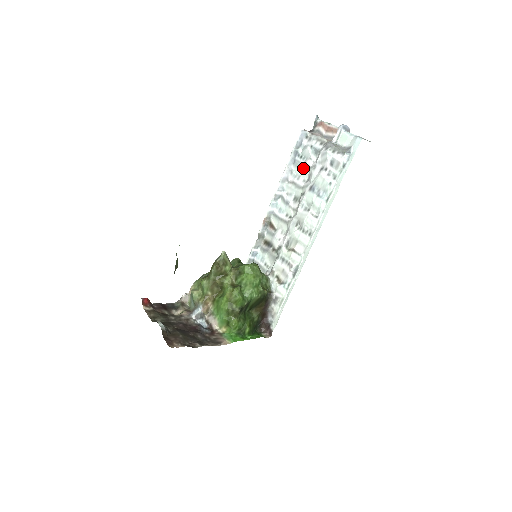
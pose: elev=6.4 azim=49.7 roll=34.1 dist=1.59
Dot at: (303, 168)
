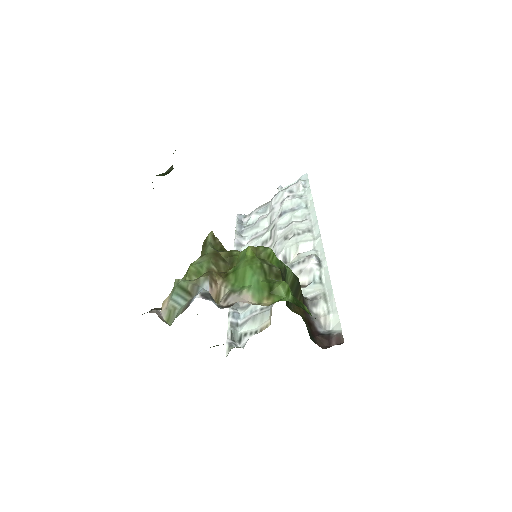
Dot at: (257, 225)
